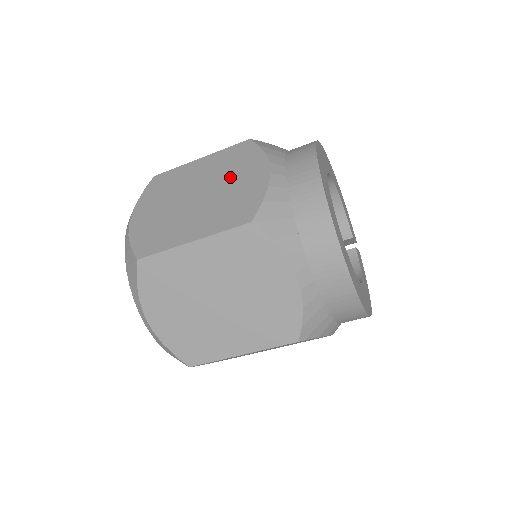
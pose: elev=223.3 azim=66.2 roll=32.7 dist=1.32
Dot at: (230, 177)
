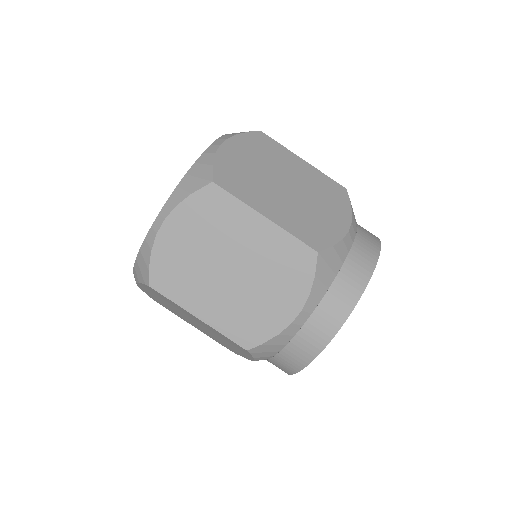
Dot at: (319, 201)
